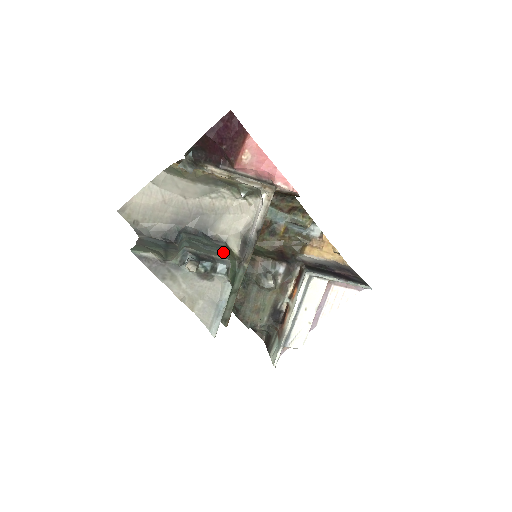
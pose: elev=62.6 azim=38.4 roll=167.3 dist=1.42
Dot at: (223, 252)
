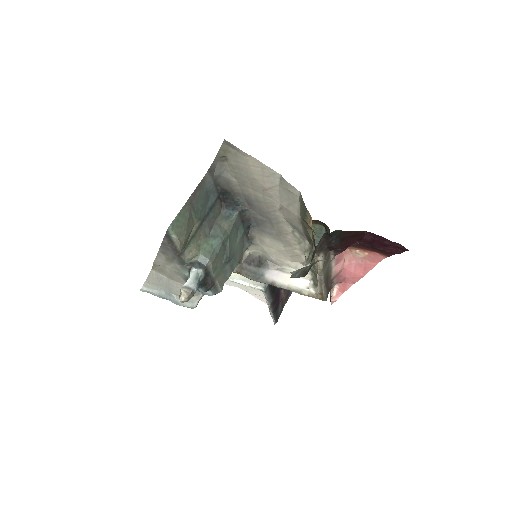
Dot at: (231, 271)
